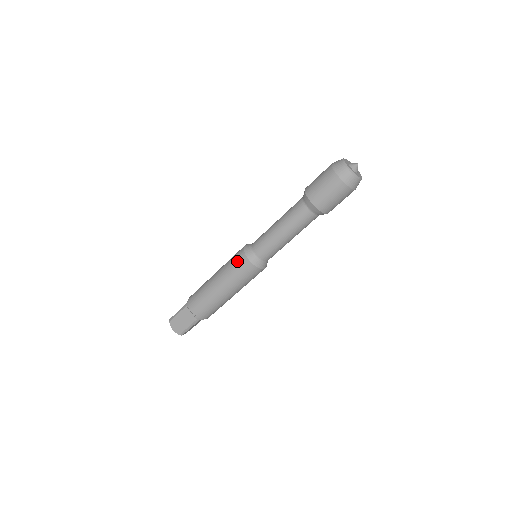
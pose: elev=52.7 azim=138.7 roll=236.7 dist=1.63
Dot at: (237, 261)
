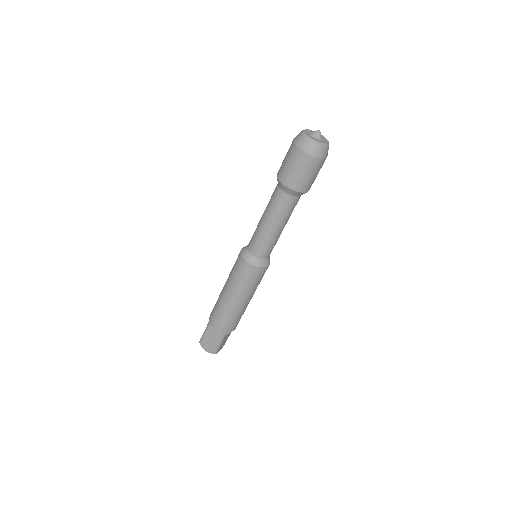
Dot at: (238, 267)
